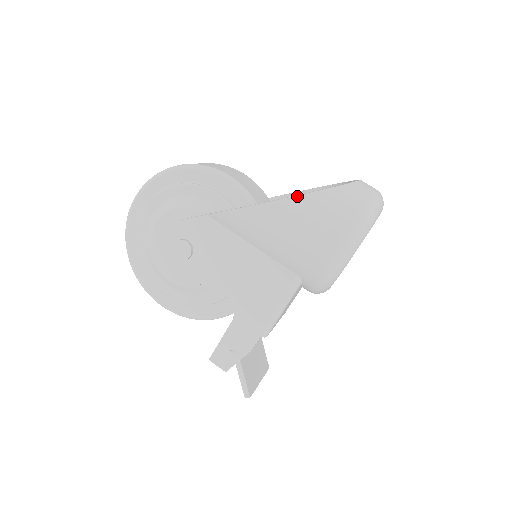
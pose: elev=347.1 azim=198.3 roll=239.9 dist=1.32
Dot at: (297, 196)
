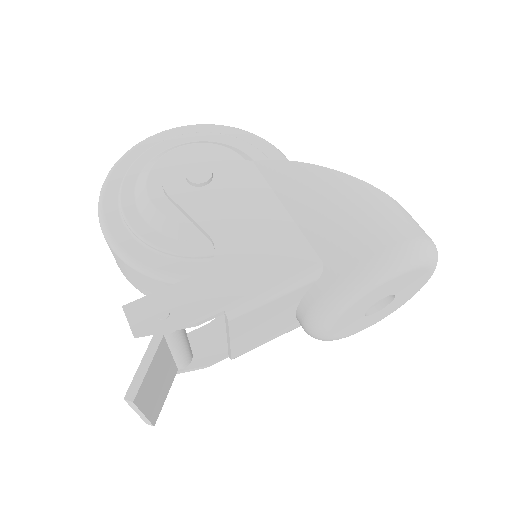
Dot at: (371, 185)
